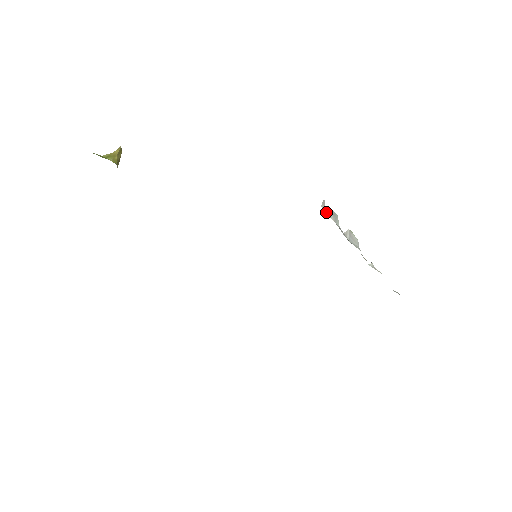
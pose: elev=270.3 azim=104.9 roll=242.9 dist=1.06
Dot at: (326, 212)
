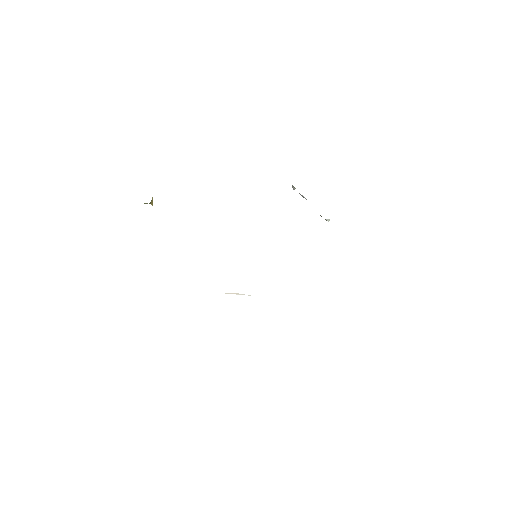
Dot at: occluded
